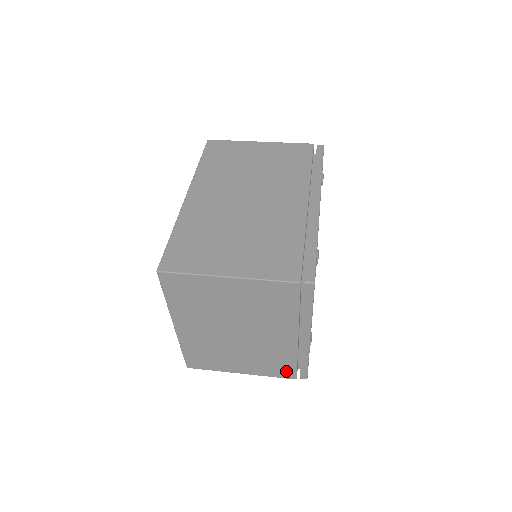
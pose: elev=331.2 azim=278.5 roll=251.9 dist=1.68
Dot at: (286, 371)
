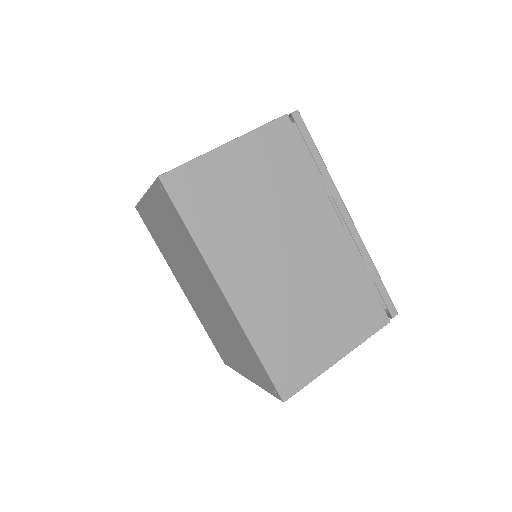
Dot at: occluded
